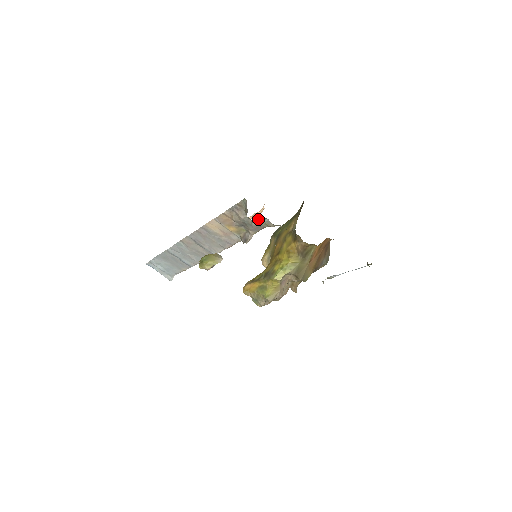
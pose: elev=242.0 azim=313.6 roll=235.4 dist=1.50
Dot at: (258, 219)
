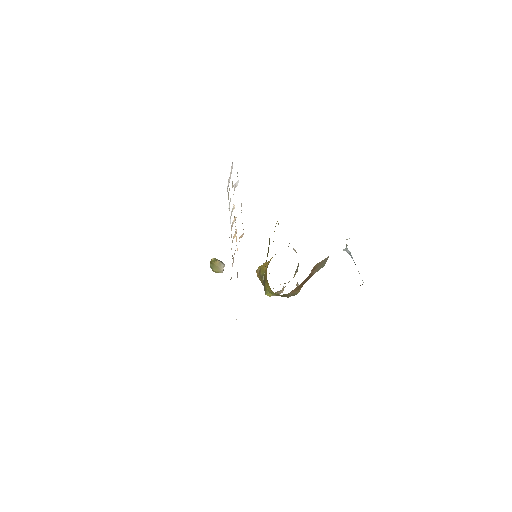
Dot at: occluded
